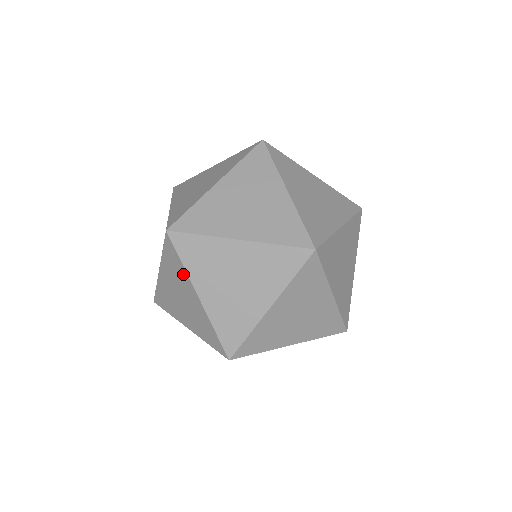
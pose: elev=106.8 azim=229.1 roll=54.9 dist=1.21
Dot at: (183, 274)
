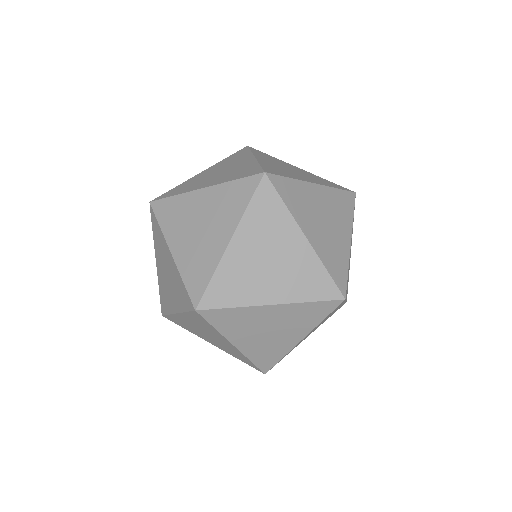
Dot at: (162, 238)
